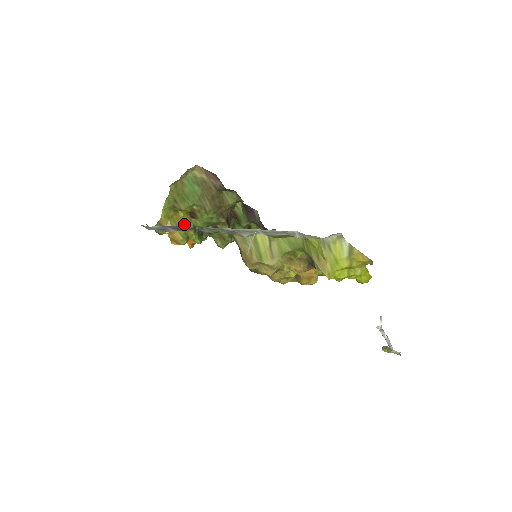
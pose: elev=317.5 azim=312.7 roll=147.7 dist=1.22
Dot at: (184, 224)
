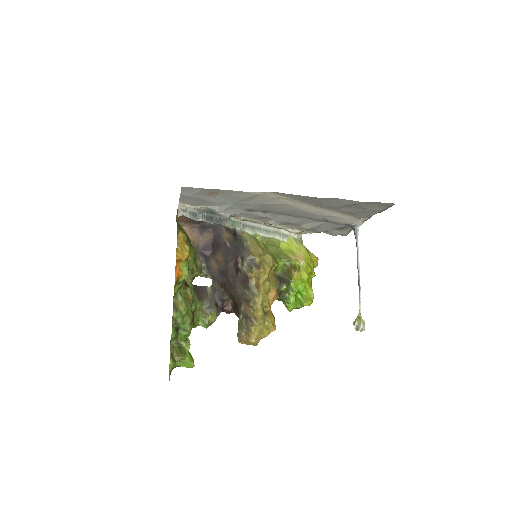
Dot at: occluded
